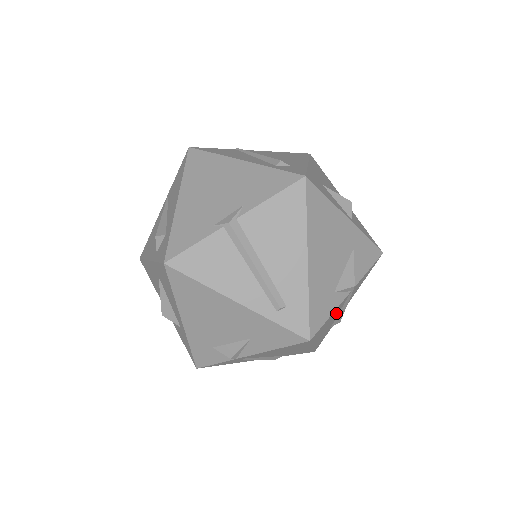
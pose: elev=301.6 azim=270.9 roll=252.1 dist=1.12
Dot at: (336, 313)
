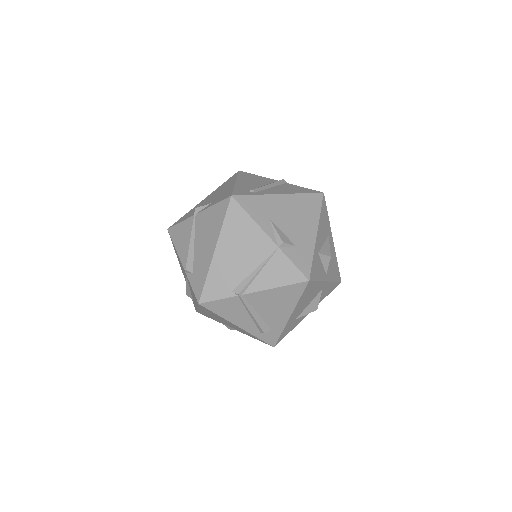
Dot at: occluded
